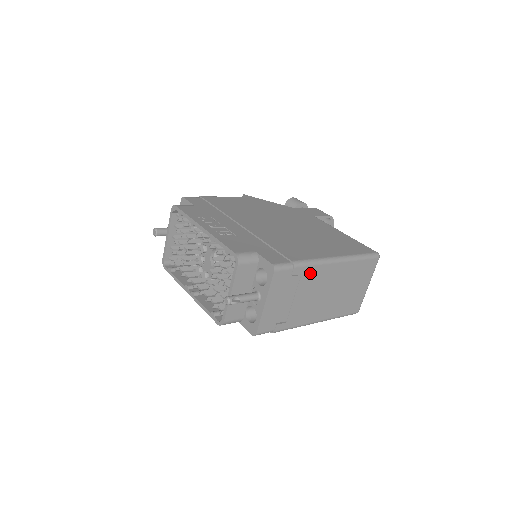
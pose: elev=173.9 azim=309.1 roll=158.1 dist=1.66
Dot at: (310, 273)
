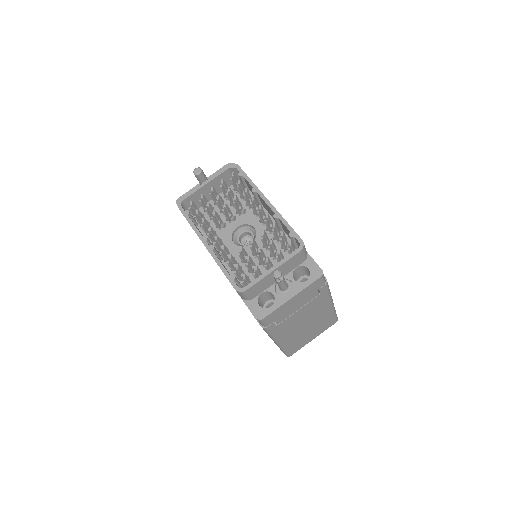
Dot at: (321, 298)
